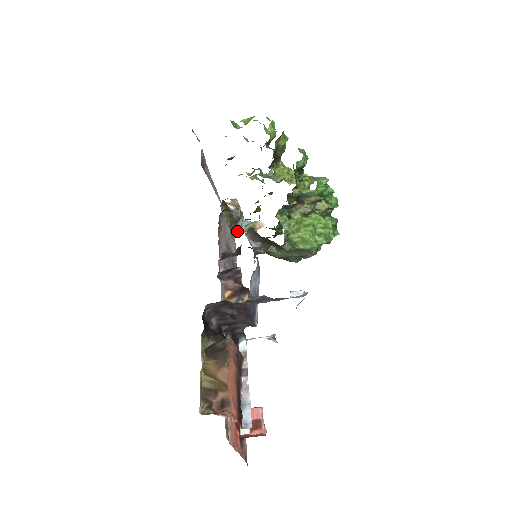
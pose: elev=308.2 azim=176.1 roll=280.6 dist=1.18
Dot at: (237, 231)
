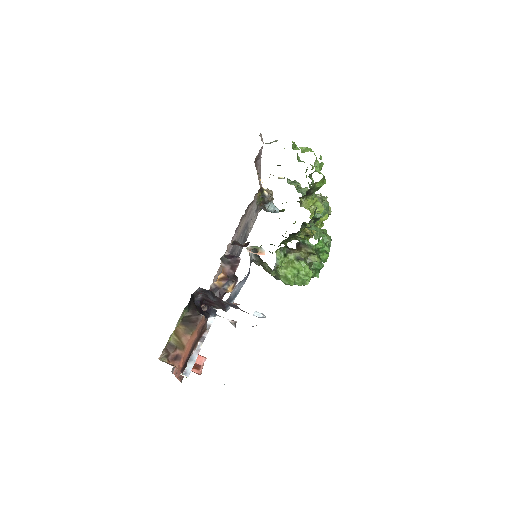
Dot at: (263, 209)
